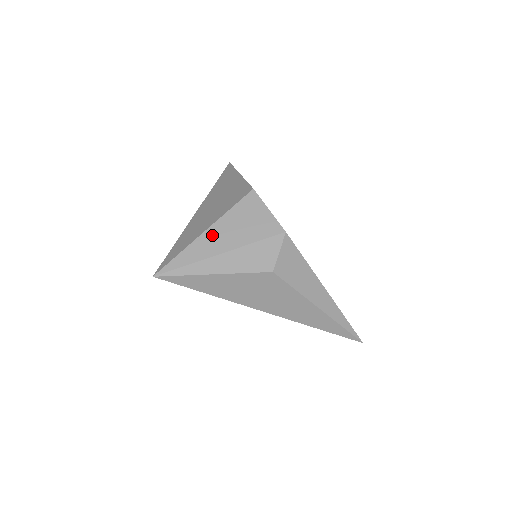
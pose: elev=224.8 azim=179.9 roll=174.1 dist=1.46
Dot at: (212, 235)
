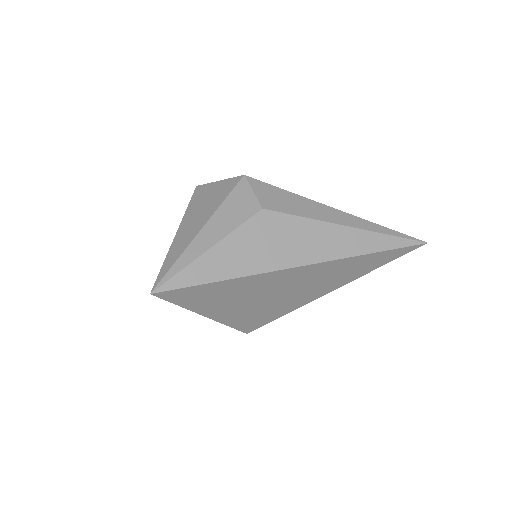
Dot at: (184, 229)
